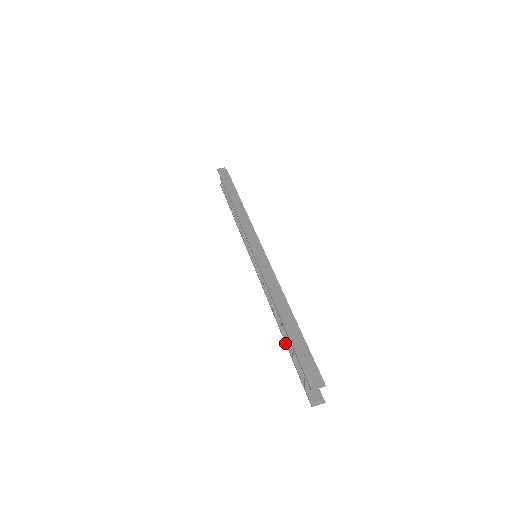
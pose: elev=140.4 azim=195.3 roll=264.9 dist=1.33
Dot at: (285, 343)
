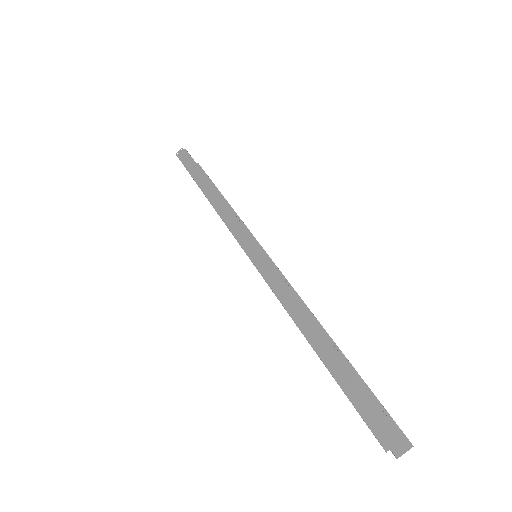
Dot at: occluded
